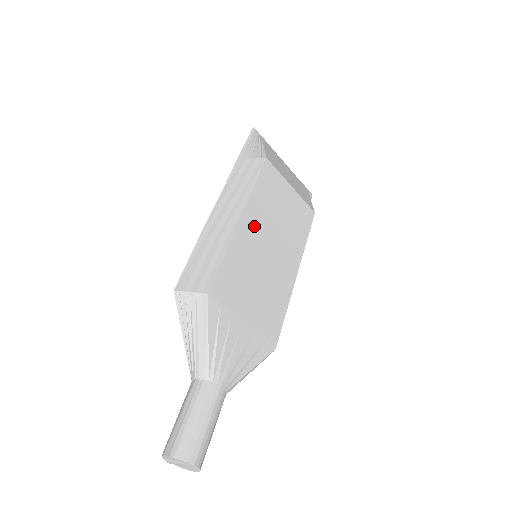
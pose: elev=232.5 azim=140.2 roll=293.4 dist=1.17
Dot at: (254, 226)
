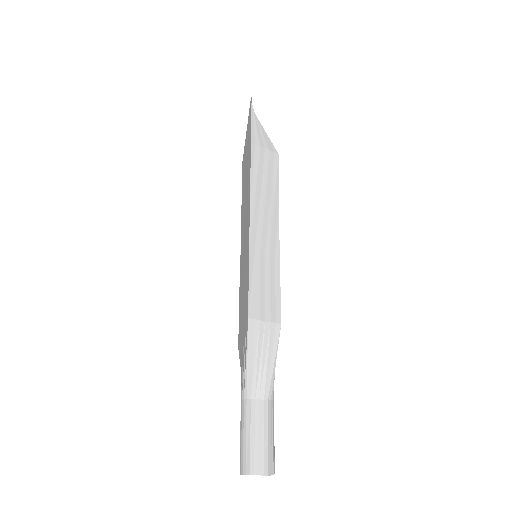
Dot at: occluded
